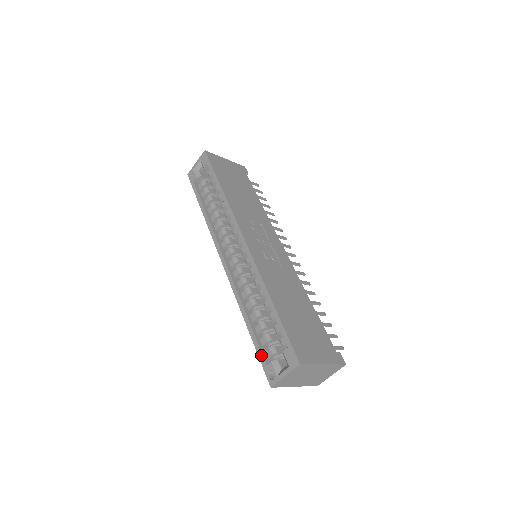
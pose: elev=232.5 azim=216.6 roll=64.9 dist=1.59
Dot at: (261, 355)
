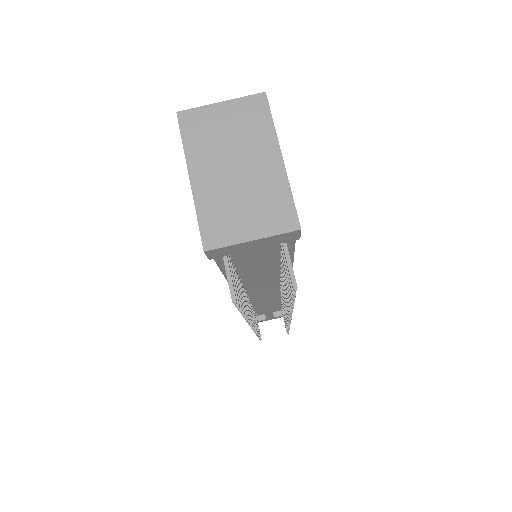
Dot at: occluded
